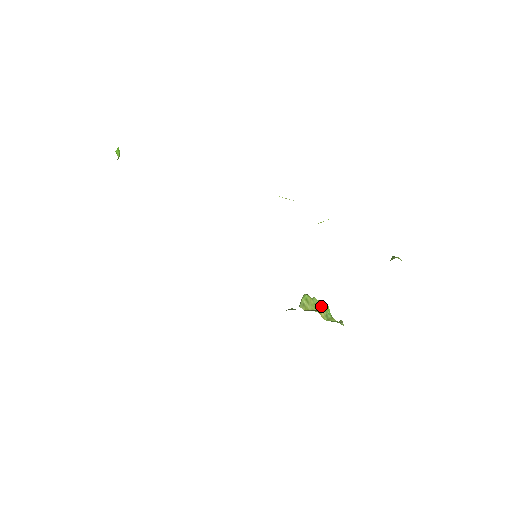
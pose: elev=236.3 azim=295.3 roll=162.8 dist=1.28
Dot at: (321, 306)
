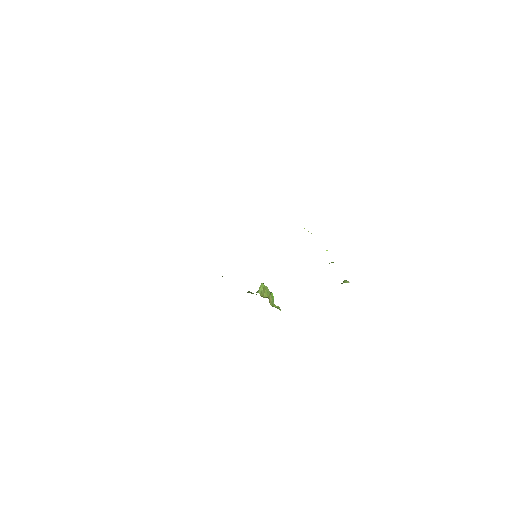
Dot at: (270, 294)
